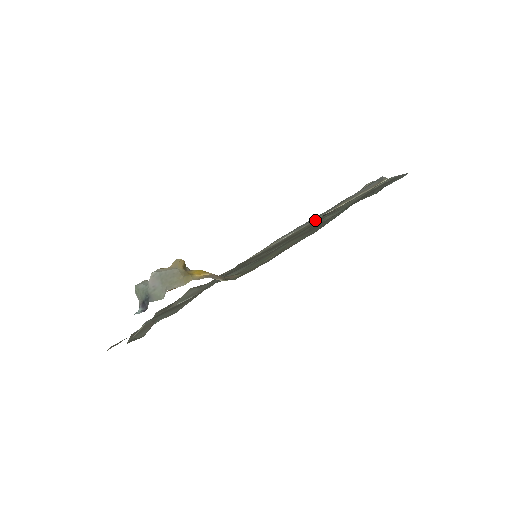
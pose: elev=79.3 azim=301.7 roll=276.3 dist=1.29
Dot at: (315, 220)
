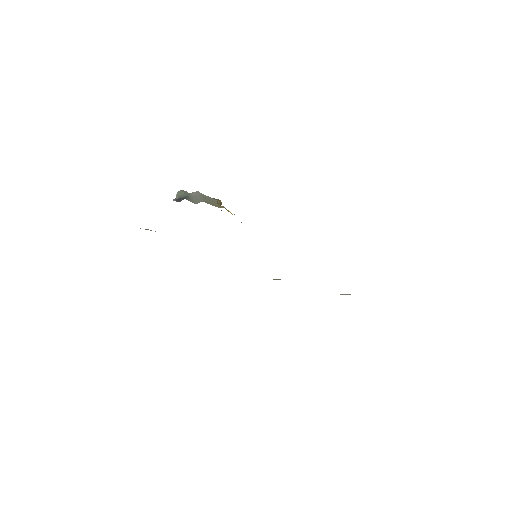
Dot at: occluded
